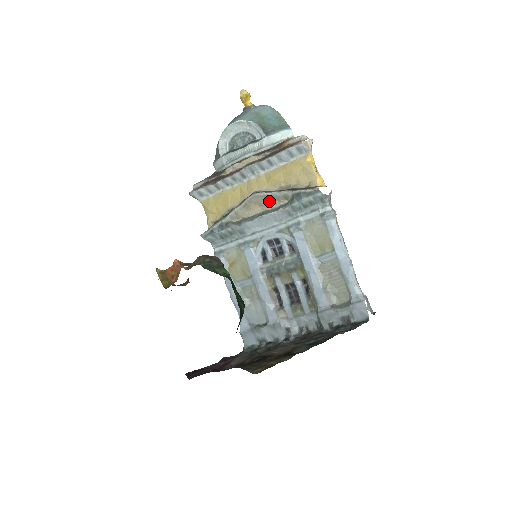
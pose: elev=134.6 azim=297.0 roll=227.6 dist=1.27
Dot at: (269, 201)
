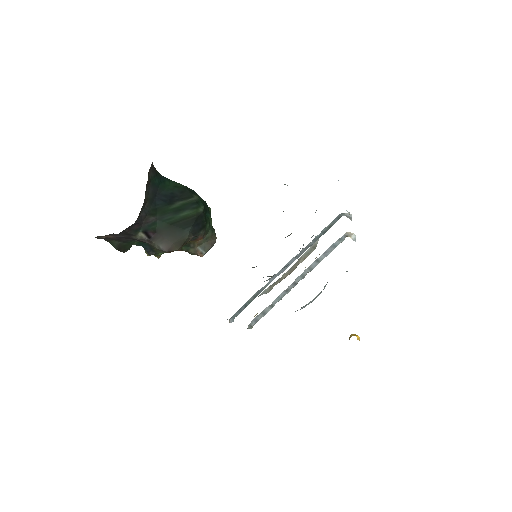
Dot at: (301, 262)
